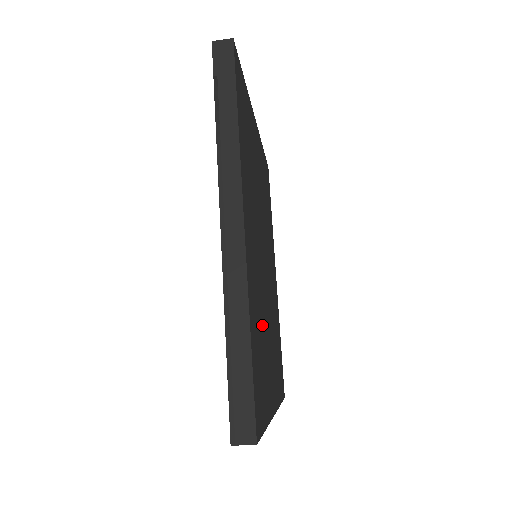
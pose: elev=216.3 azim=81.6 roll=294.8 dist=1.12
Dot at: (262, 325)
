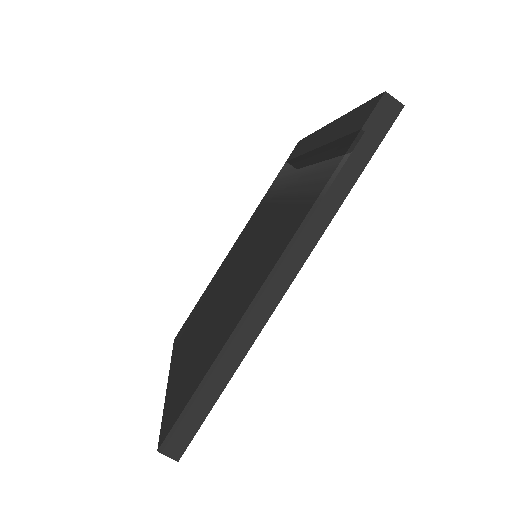
Dot at: occluded
